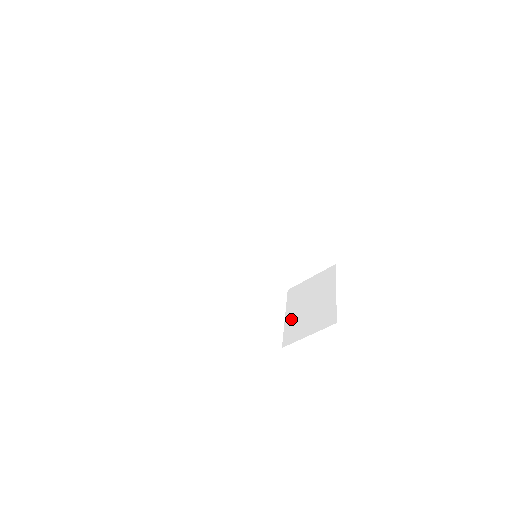
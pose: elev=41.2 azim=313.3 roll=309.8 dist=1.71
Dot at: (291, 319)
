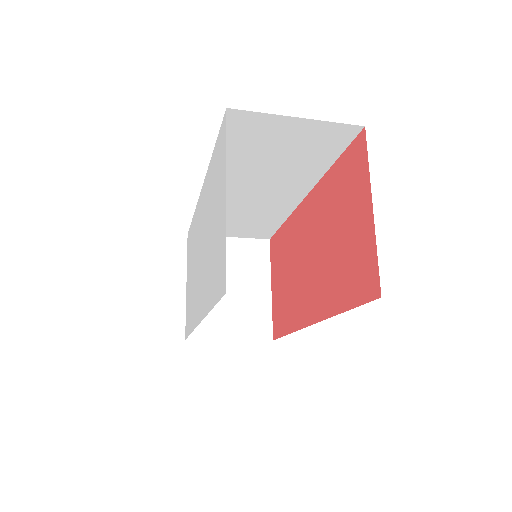
Dot at: occluded
